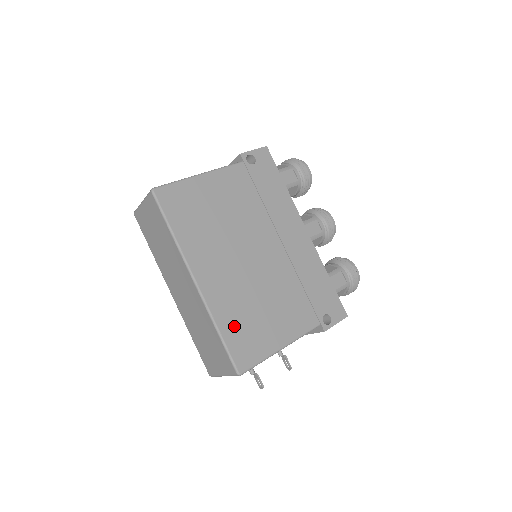
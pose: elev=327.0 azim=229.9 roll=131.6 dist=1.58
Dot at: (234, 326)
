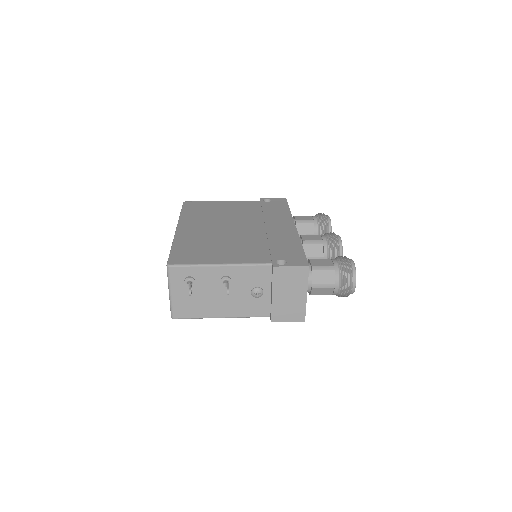
Dot at: (187, 247)
